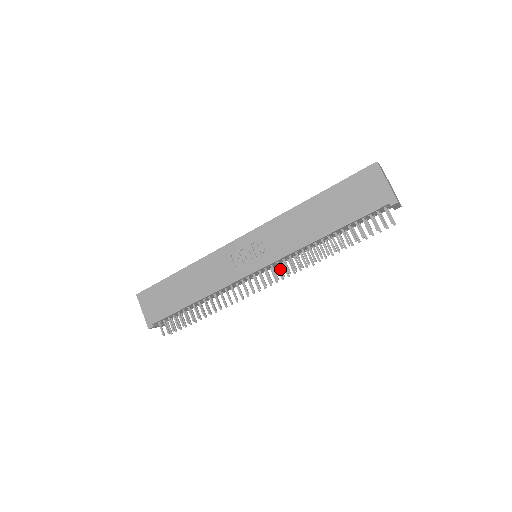
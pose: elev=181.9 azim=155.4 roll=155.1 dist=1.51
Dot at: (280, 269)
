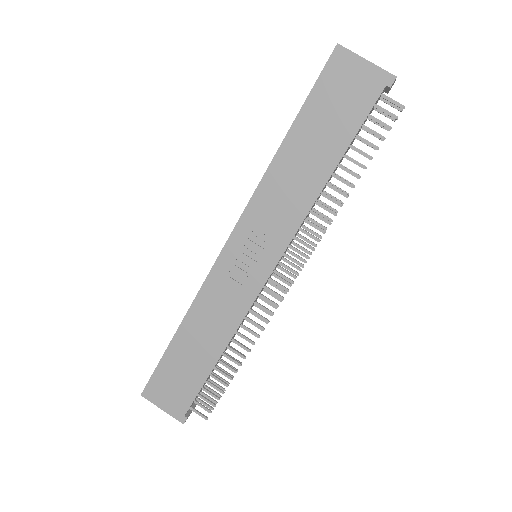
Dot at: (298, 252)
